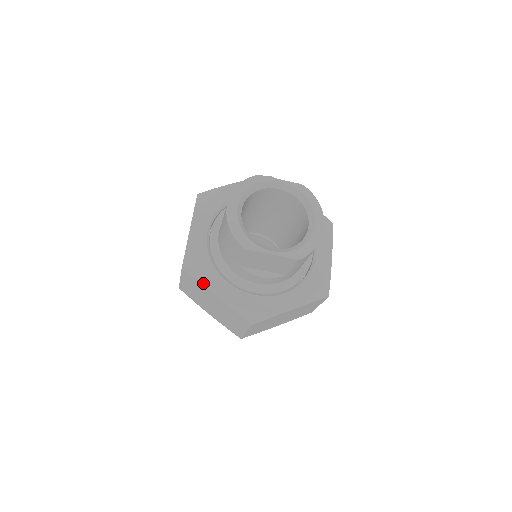
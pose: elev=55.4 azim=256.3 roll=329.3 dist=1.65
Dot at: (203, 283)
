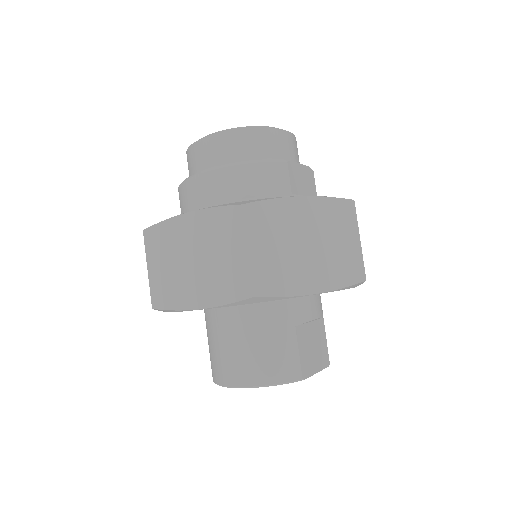
Dot at: occluded
